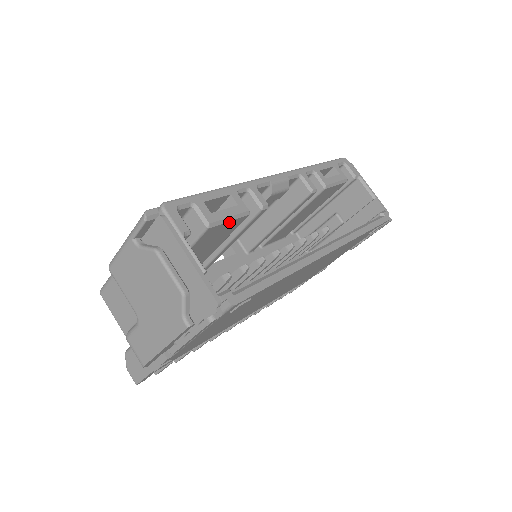
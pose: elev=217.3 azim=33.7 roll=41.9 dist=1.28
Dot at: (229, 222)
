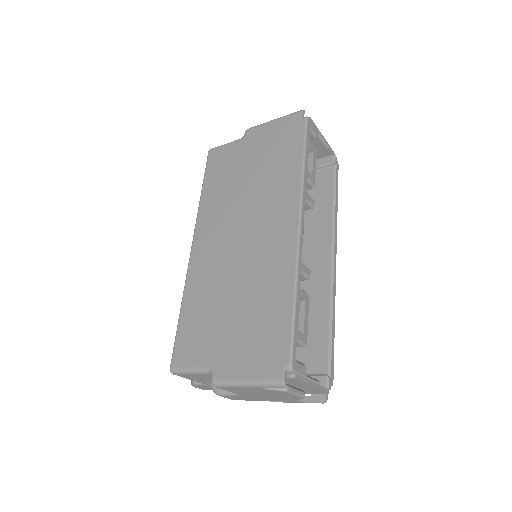
Dot at: occluded
